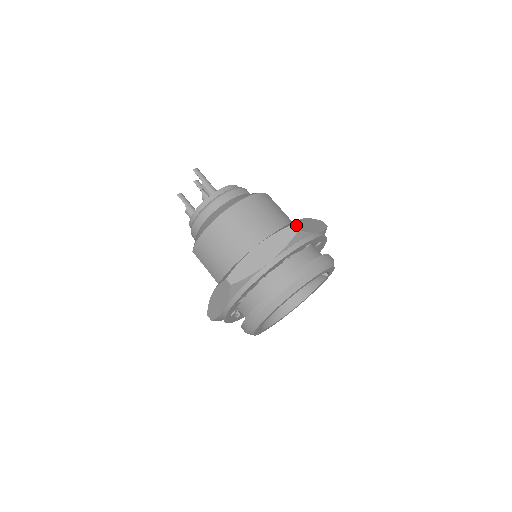
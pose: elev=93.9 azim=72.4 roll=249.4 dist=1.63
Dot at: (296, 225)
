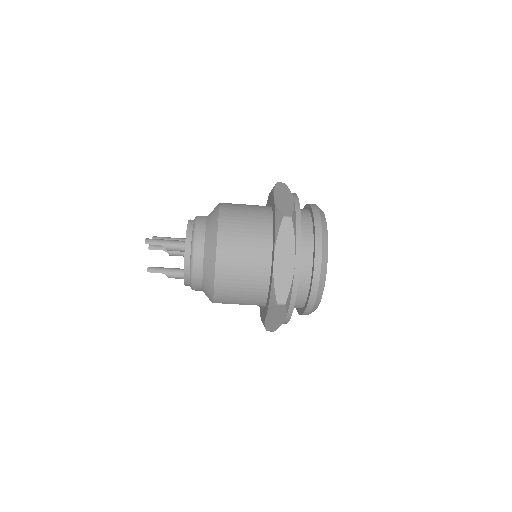
Dot at: (285, 215)
